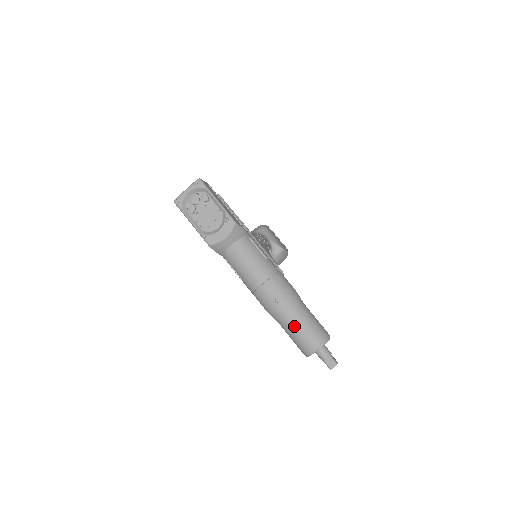
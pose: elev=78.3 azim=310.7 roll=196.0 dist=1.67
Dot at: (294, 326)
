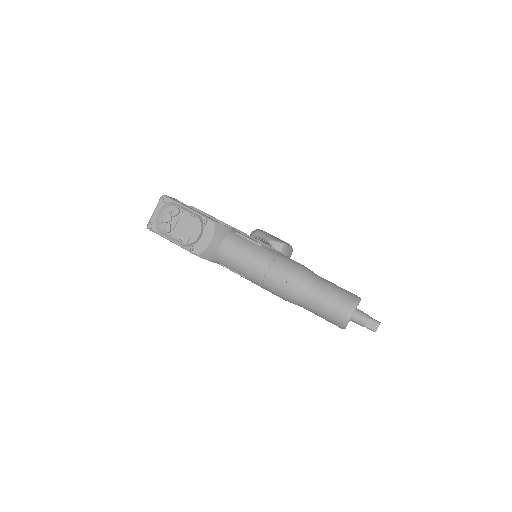
Dot at: (317, 301)
